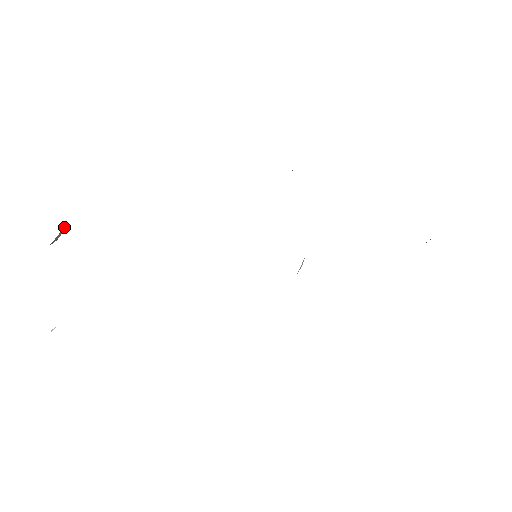
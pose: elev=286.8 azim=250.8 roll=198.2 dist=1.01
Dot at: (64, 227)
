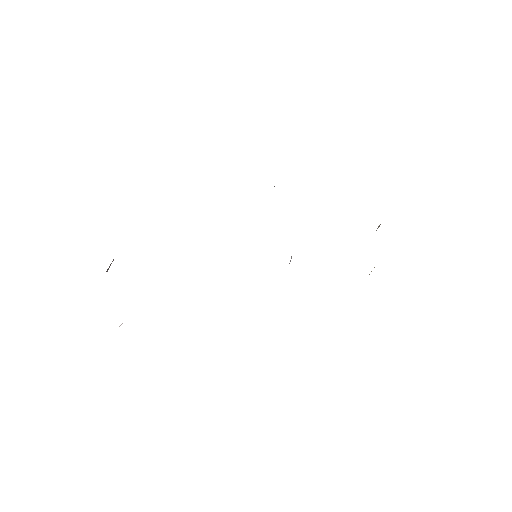
Dot at: (113, 260)
